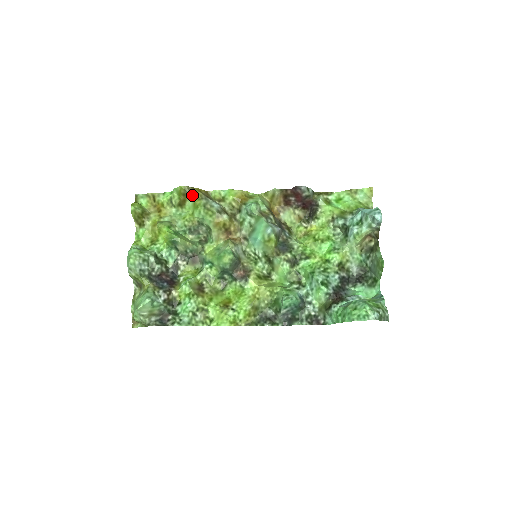
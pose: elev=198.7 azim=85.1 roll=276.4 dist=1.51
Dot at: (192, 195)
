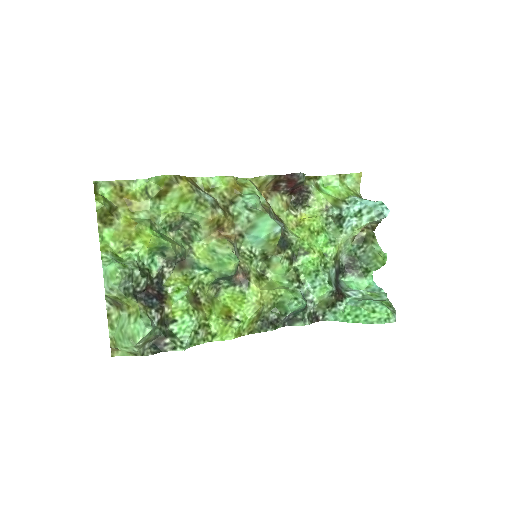
Dot at: (181, 186)
